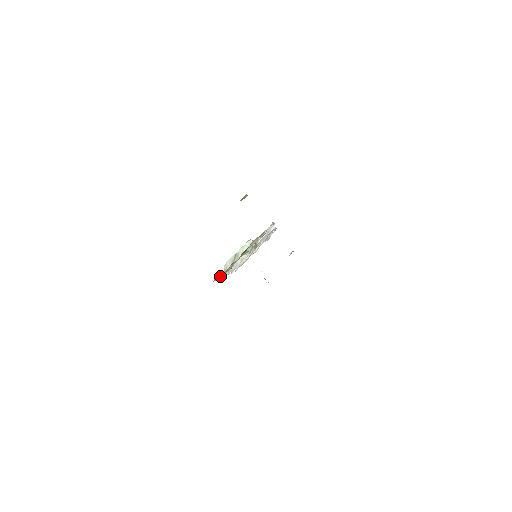
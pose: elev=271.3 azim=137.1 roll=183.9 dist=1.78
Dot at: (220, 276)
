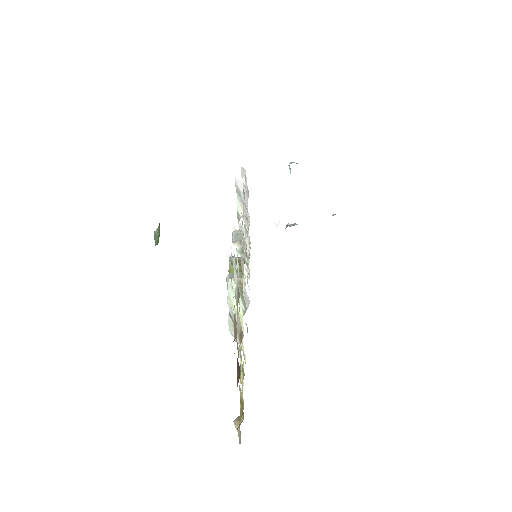
Dot at: occluded
